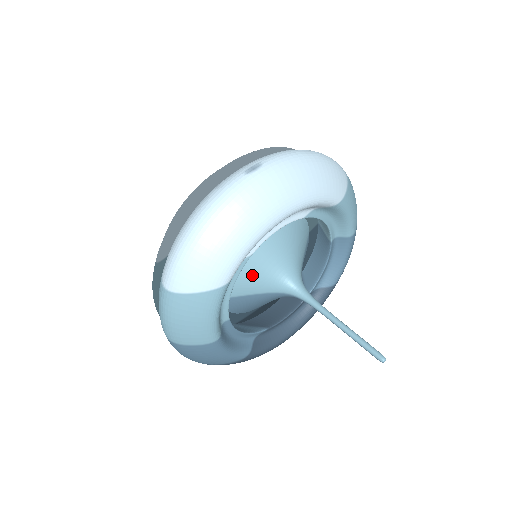
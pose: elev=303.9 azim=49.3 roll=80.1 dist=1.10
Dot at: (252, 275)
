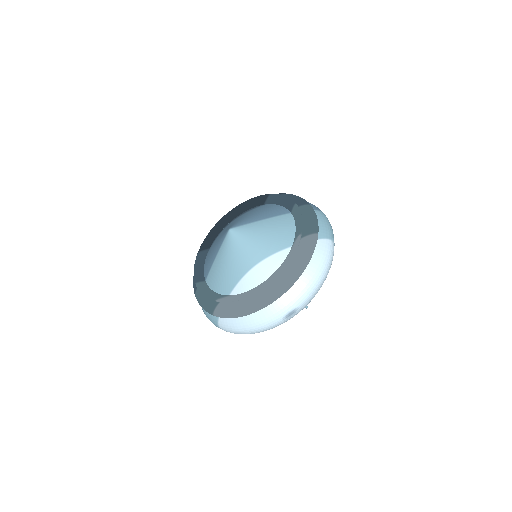
Dot at: occluded
